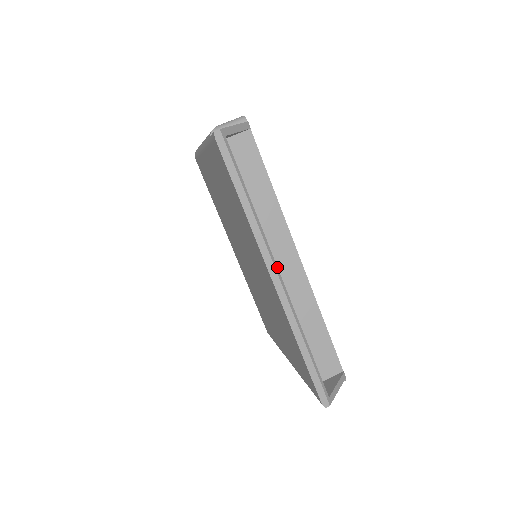
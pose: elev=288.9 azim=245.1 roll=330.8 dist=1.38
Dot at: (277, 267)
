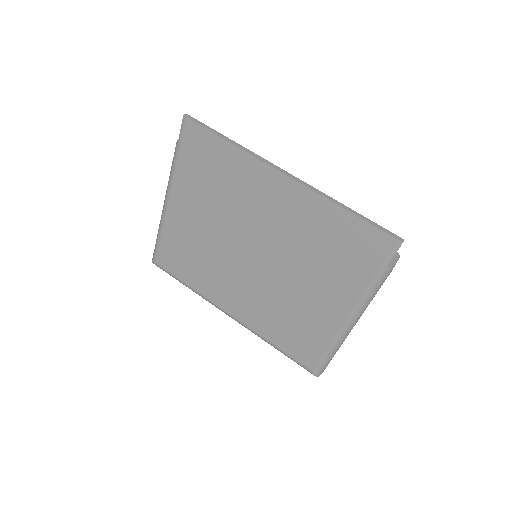
Dot at: (281, 170)
